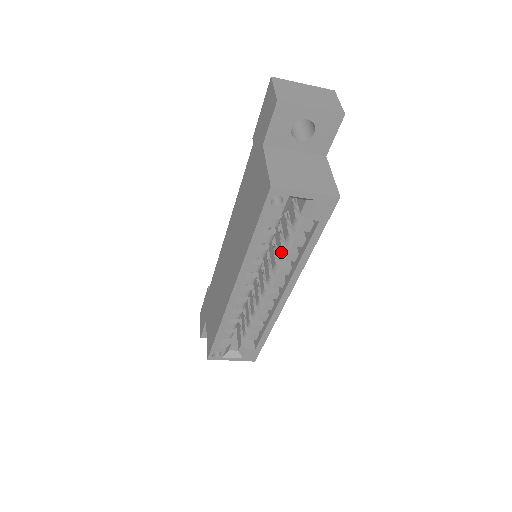
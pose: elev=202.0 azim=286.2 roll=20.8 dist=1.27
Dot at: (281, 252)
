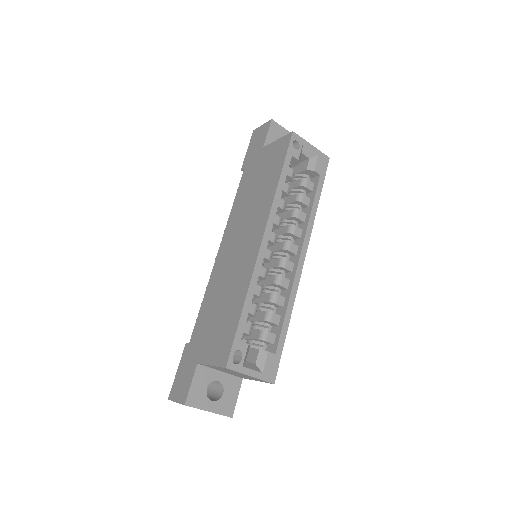
Dot at: (293, 211)
